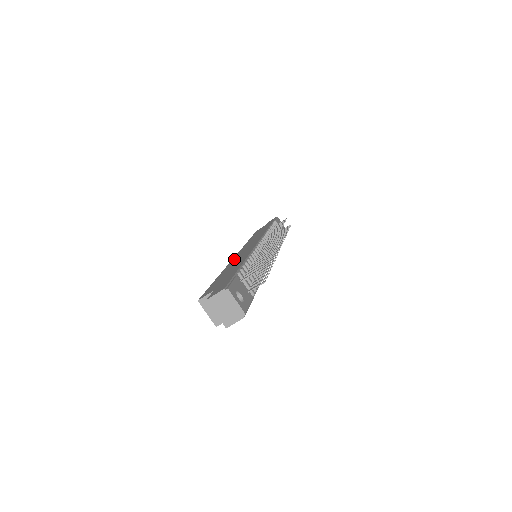
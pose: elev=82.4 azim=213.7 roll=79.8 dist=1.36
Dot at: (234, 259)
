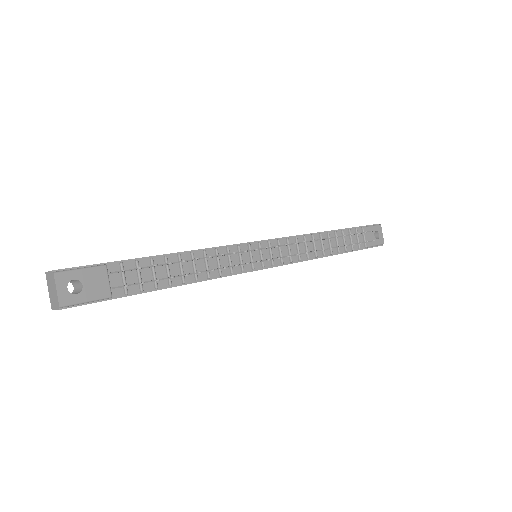
Dot at: occluded
